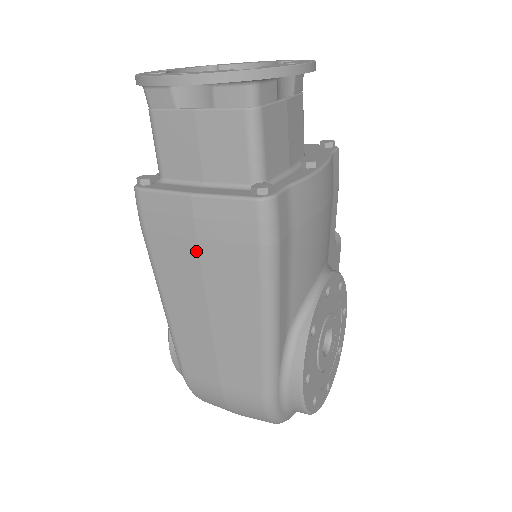
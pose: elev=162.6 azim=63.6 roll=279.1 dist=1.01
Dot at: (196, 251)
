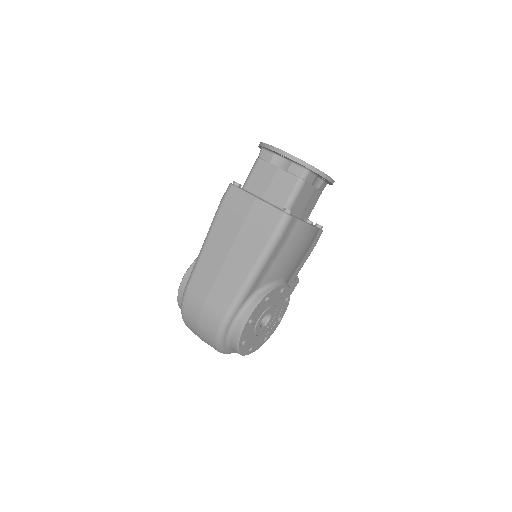
Dot at: (242, 223)
